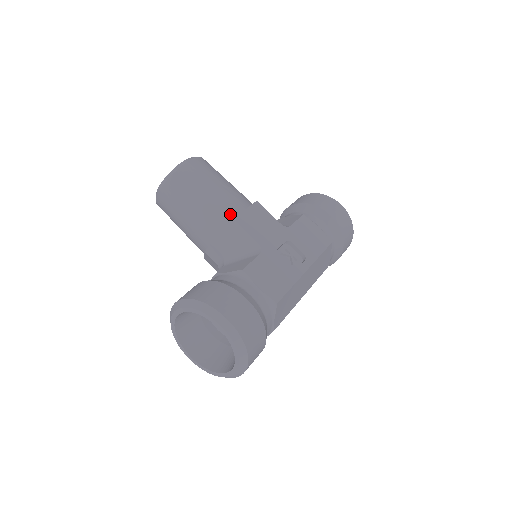
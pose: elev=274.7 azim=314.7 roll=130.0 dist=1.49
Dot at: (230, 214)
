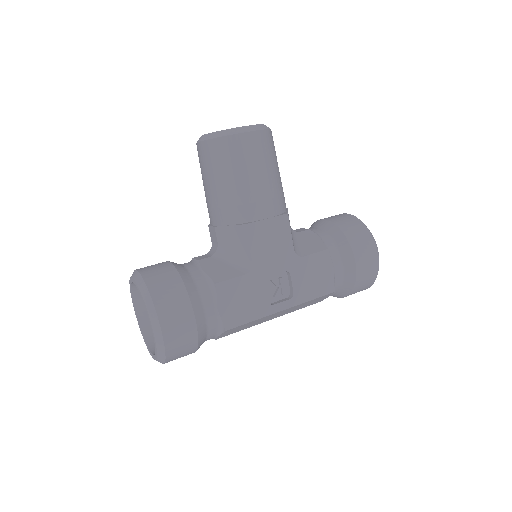
Dot at: (248, 215)
